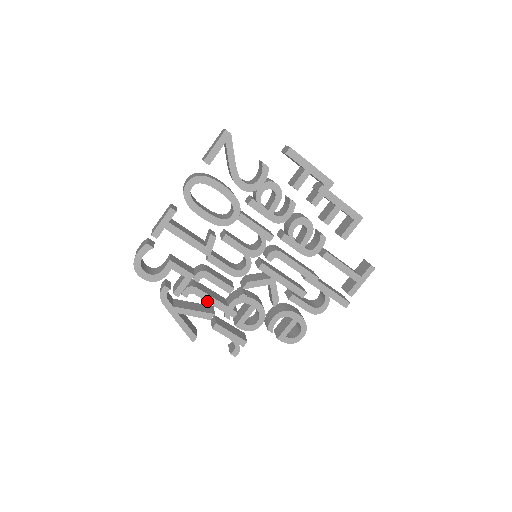
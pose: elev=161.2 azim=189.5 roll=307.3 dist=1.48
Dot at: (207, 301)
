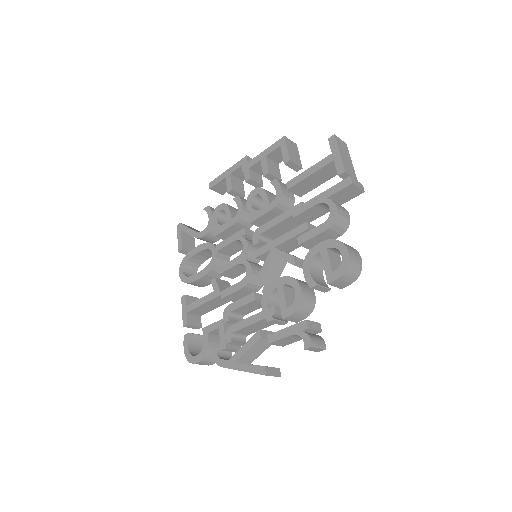
Dot at: (246, 326)
